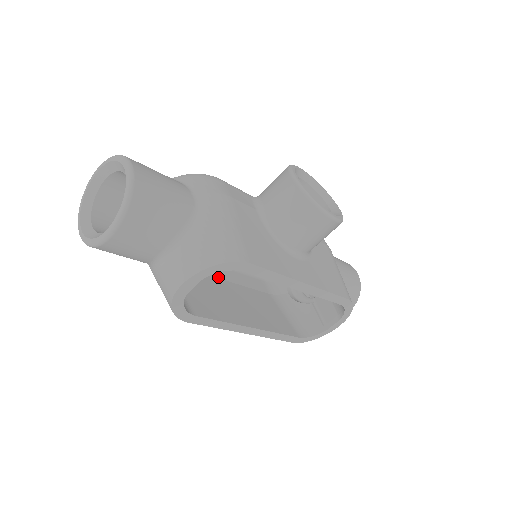
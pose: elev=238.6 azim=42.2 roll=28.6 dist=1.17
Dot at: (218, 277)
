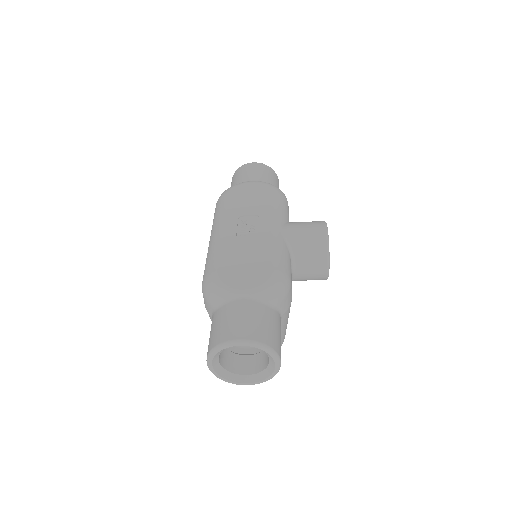
Dot at: occluded
